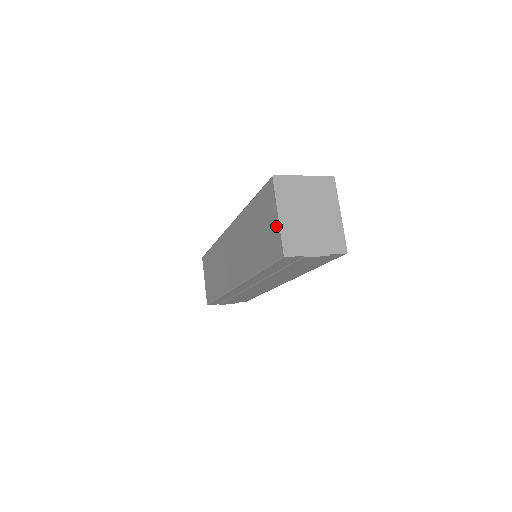
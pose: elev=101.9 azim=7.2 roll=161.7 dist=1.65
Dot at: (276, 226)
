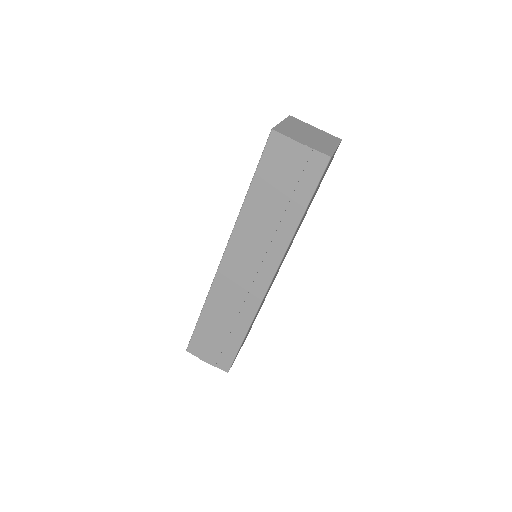
Dot at: occluded
